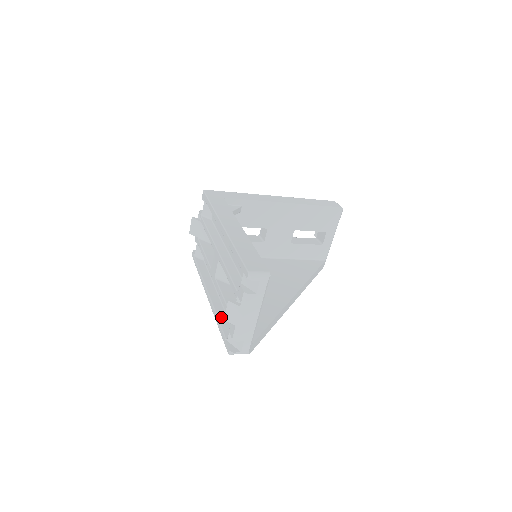
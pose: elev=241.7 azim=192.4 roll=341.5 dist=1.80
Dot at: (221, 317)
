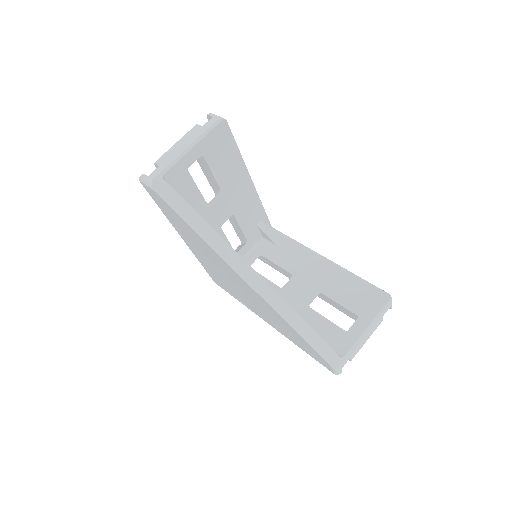
Dot at: occluded
